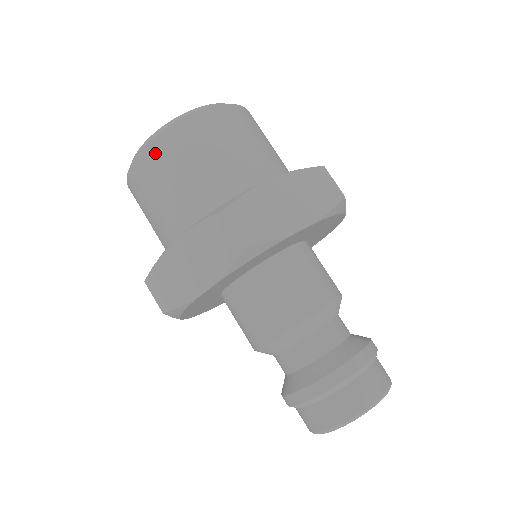
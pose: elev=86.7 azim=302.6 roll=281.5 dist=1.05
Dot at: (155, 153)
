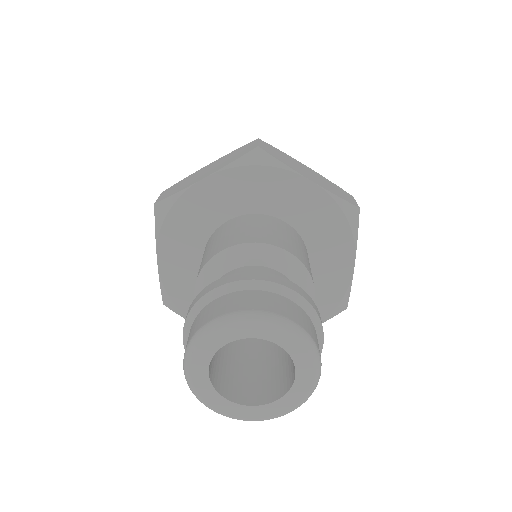
Dot at: occluded
